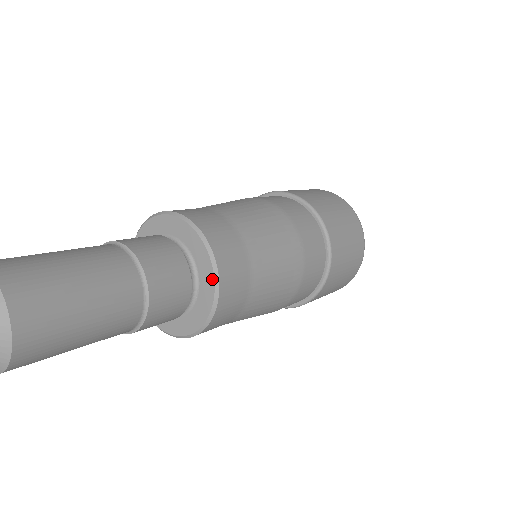
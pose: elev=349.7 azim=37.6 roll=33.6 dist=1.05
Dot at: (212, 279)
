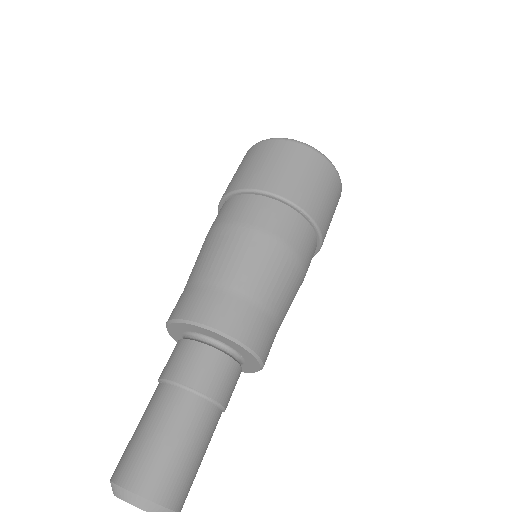
Dot at: (241, 348)
